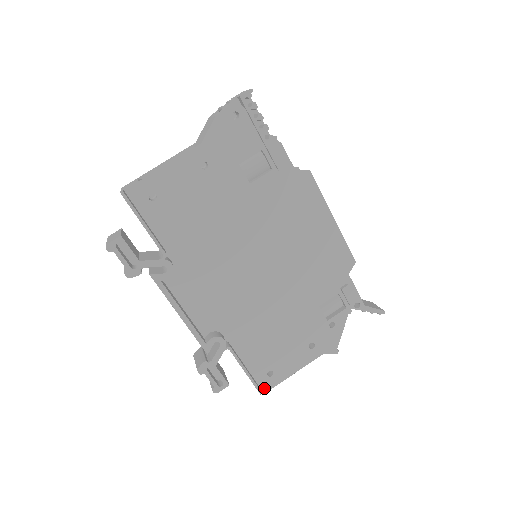
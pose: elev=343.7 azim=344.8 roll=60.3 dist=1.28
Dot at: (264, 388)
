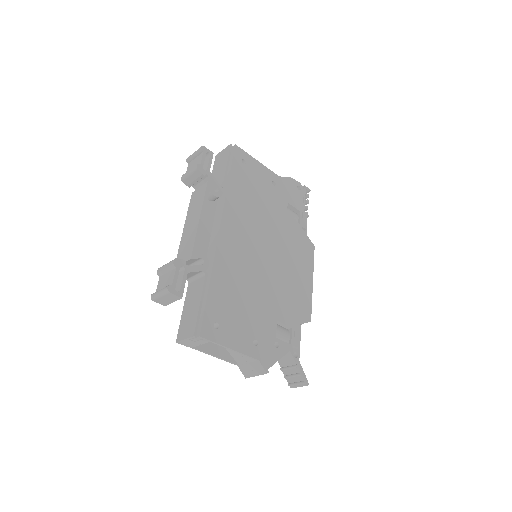
Dot at: (203, 331)
